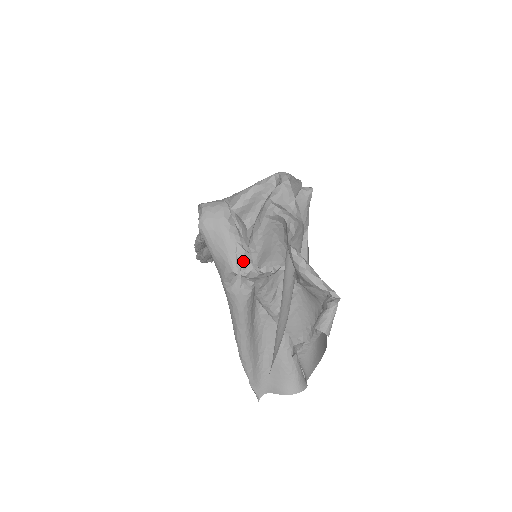
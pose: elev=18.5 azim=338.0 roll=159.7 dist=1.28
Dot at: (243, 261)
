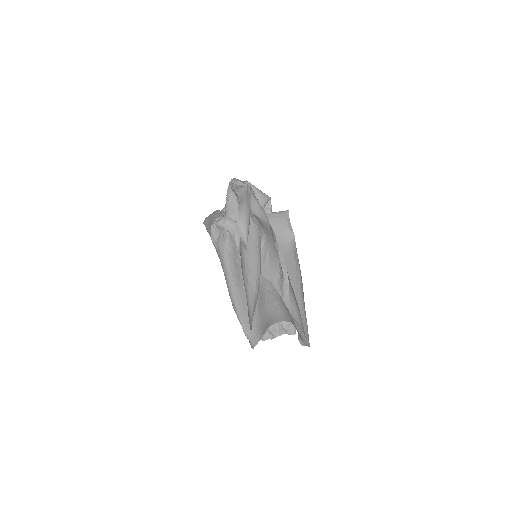
Dot at: (218, 218)
